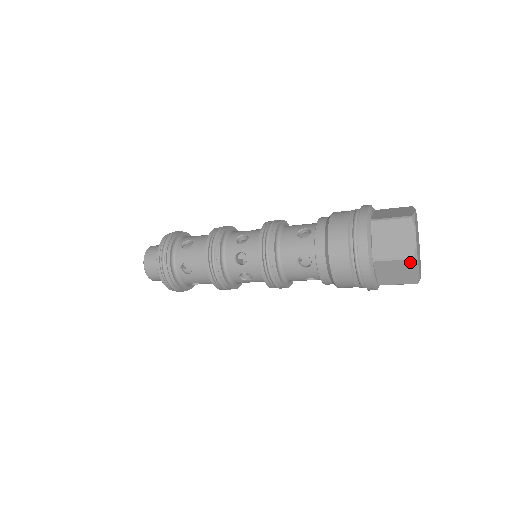
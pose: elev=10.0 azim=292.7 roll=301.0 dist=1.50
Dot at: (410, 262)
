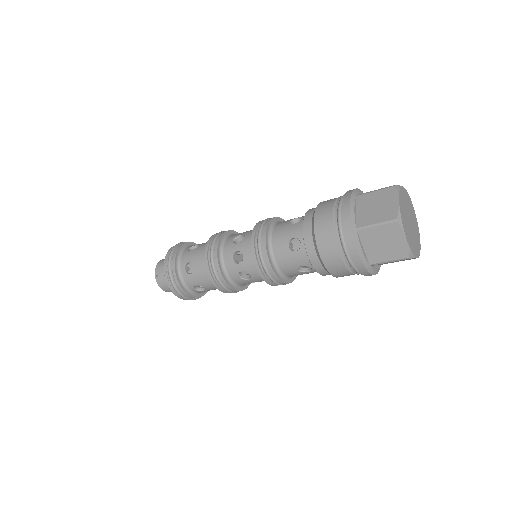
Dot at: (406, 259)
